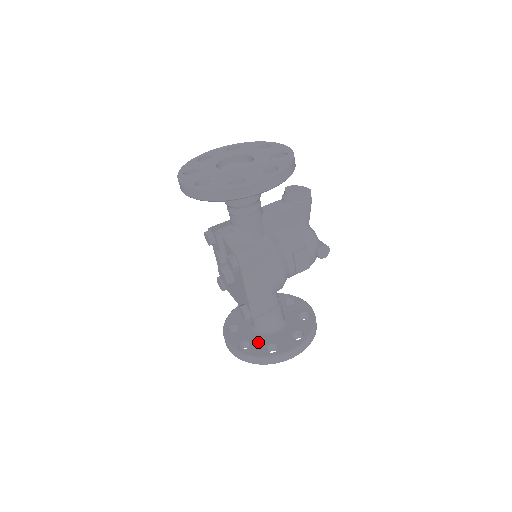
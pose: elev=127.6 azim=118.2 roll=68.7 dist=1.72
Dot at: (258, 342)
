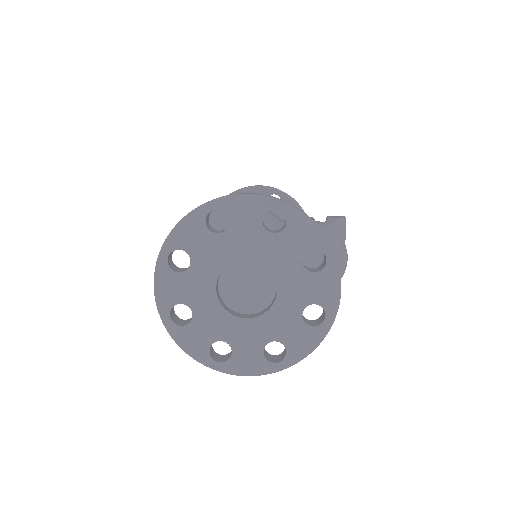
Dot at: occluded
